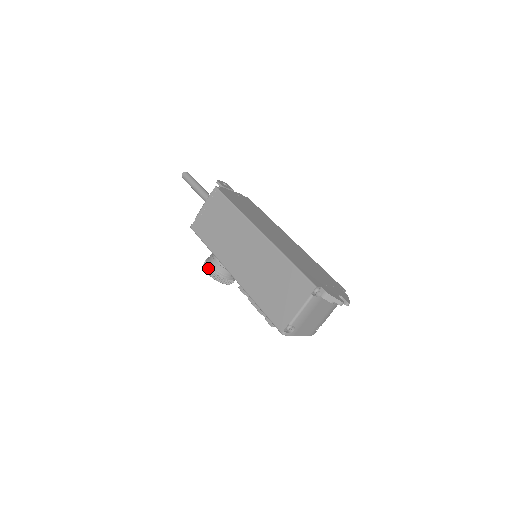
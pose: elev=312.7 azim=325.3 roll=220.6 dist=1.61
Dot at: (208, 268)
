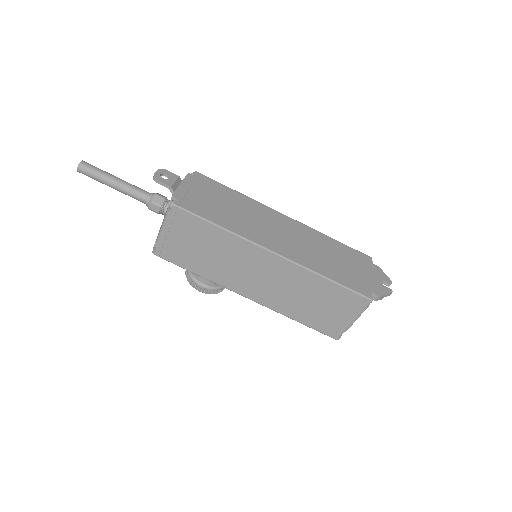
Dot at: (201, 288)
